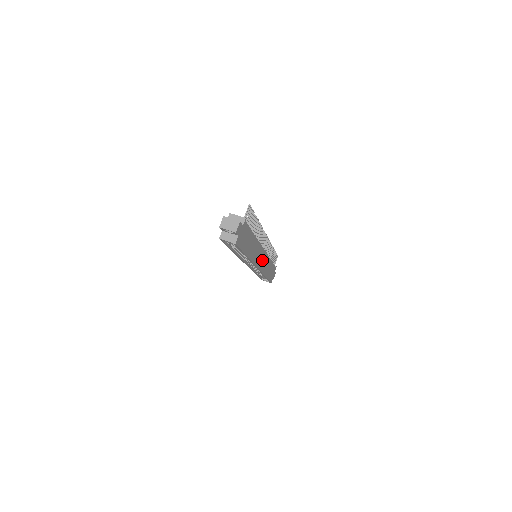
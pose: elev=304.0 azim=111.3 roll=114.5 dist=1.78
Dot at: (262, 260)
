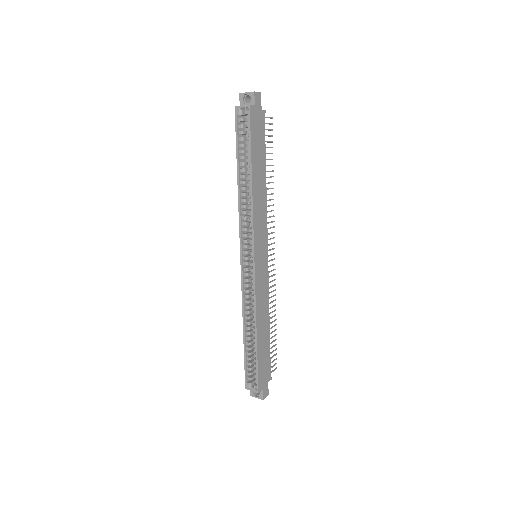
Dot at: (261, 268)
